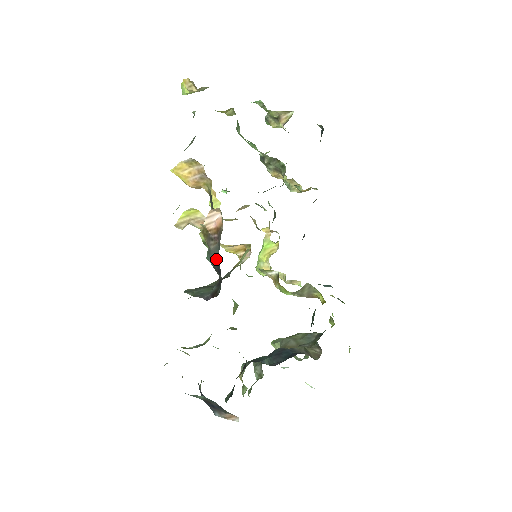
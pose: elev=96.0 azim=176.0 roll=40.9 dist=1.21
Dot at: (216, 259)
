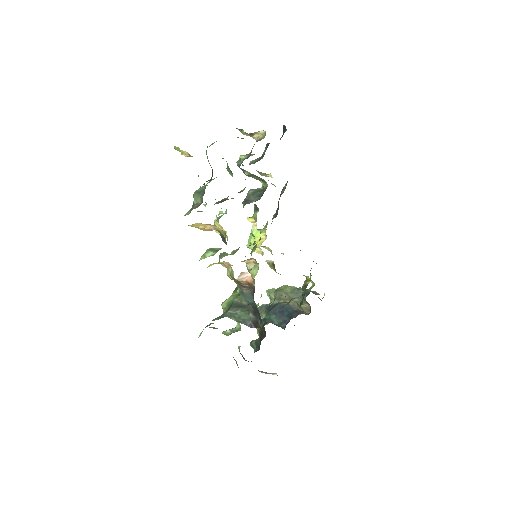
Dot at: (251, 301)
